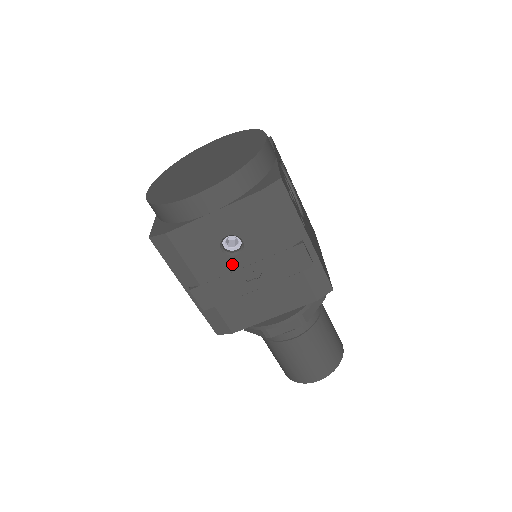
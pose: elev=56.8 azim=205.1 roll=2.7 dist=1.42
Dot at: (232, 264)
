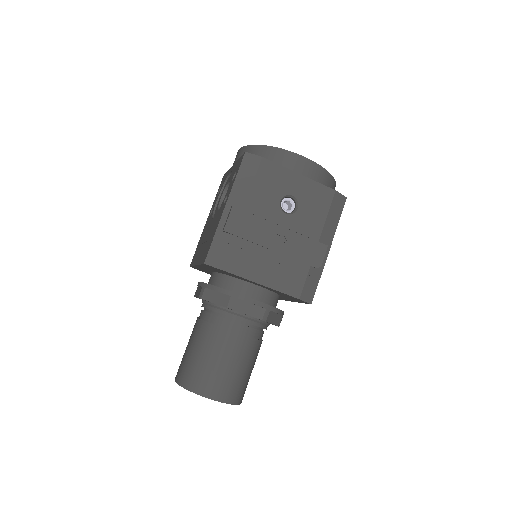
Dot at: (277, 216)
